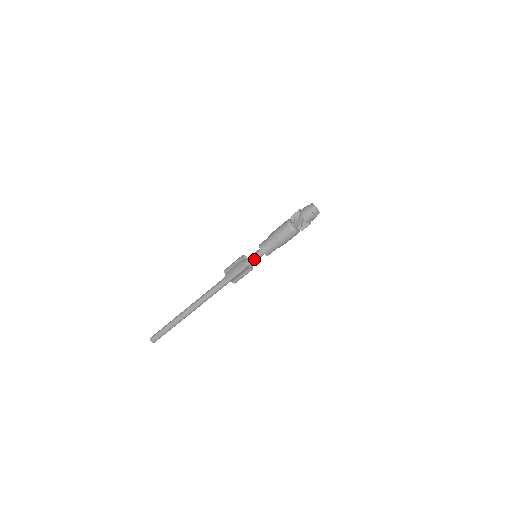
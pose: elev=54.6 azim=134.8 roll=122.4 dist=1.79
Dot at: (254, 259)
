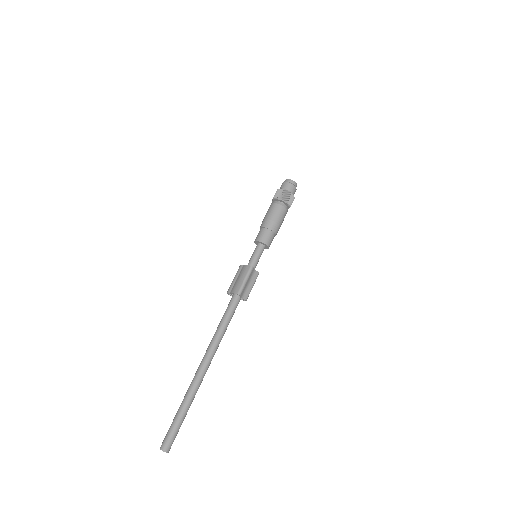
Dot at: (256, 257)
